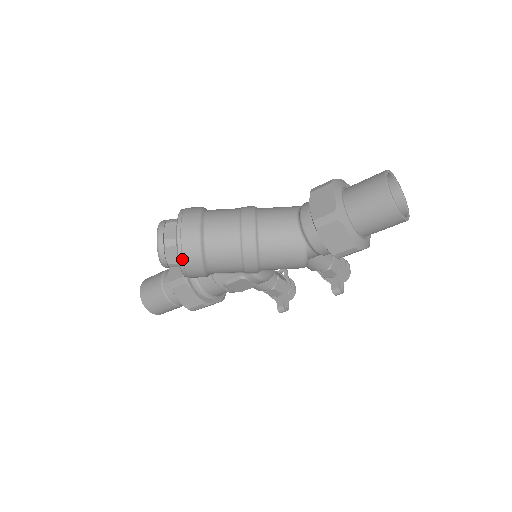
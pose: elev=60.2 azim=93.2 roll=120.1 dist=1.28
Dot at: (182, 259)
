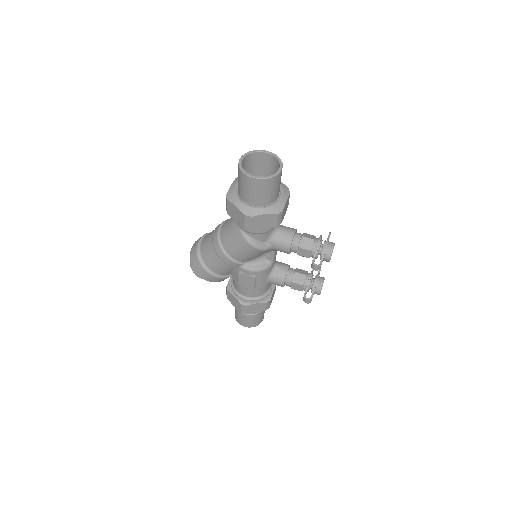
Dot at: (194, 267)
